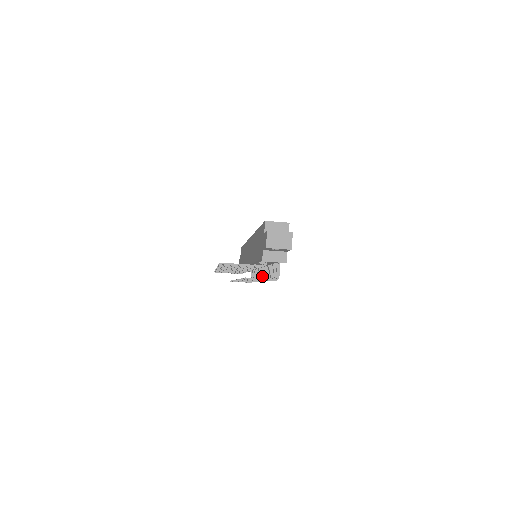
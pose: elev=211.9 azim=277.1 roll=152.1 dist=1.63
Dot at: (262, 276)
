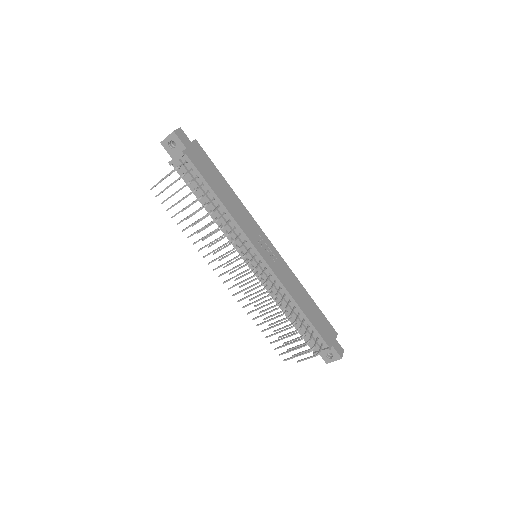
Dot at: (251, 260)
